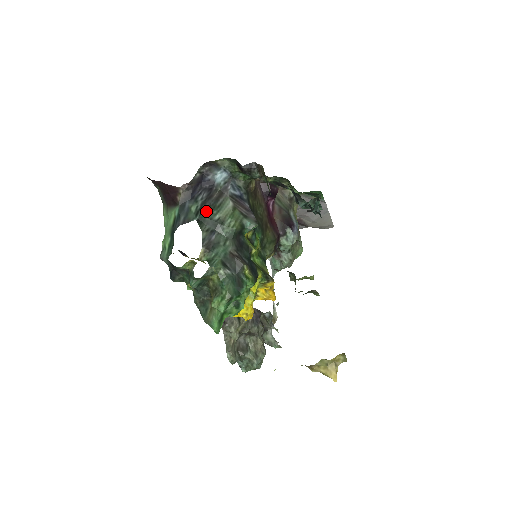
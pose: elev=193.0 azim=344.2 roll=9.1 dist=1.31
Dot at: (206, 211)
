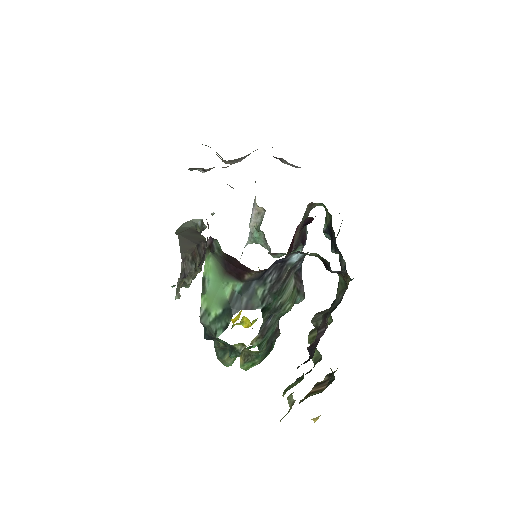
Dot at: (273, 300)
